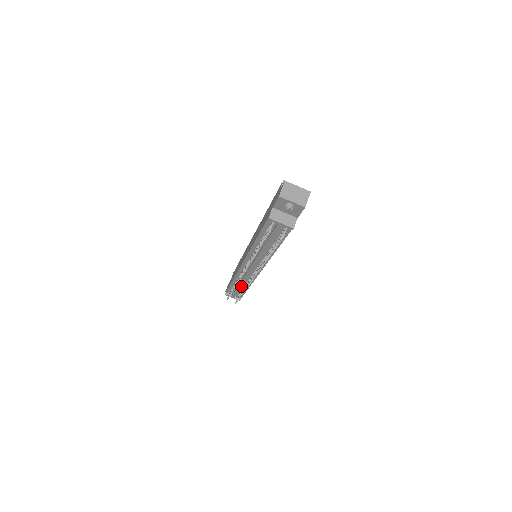
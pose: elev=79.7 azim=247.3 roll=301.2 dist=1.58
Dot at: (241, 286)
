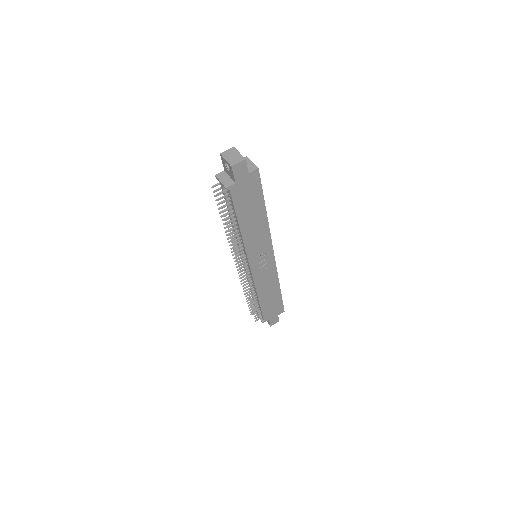
Dot at: (252, 294)
